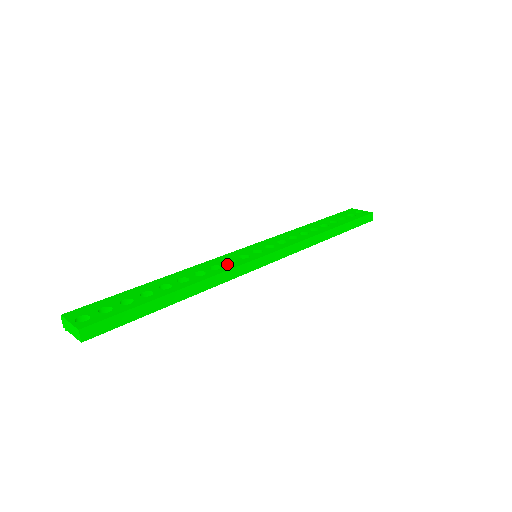
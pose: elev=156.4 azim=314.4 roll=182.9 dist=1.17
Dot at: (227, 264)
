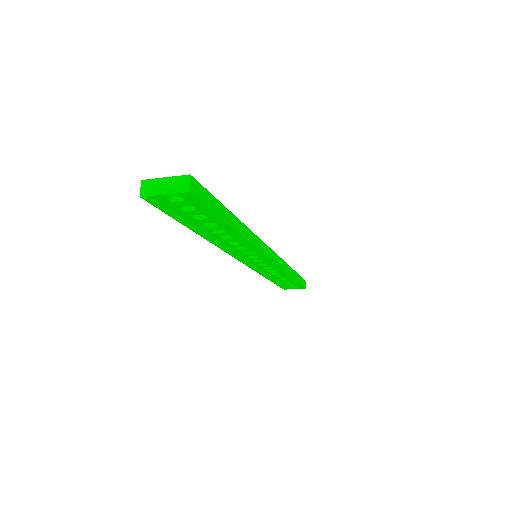
Dot at: occluded
